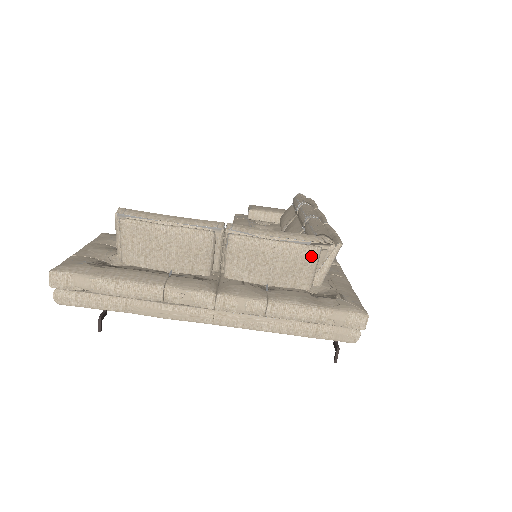
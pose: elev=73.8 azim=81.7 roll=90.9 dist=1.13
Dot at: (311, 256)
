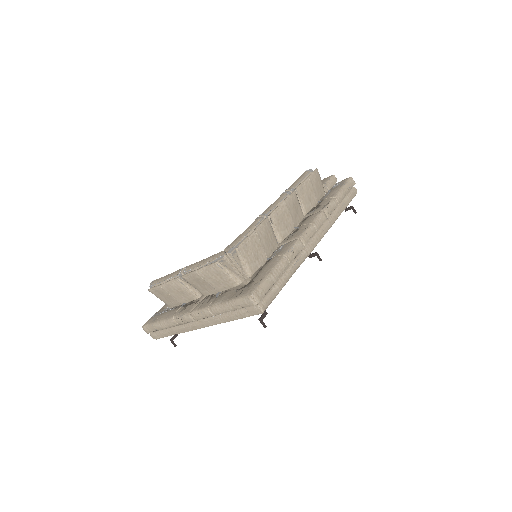
Dot at: (216, 269)
